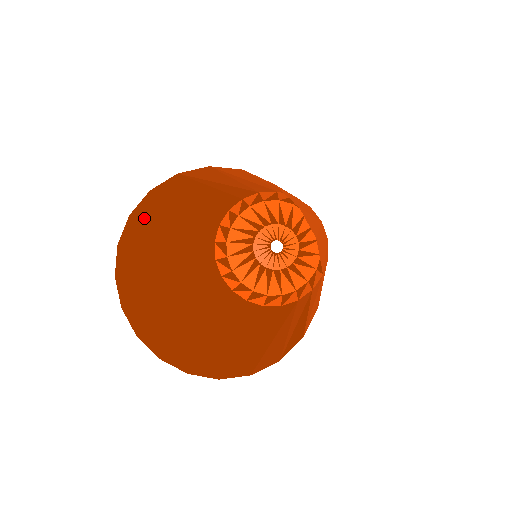
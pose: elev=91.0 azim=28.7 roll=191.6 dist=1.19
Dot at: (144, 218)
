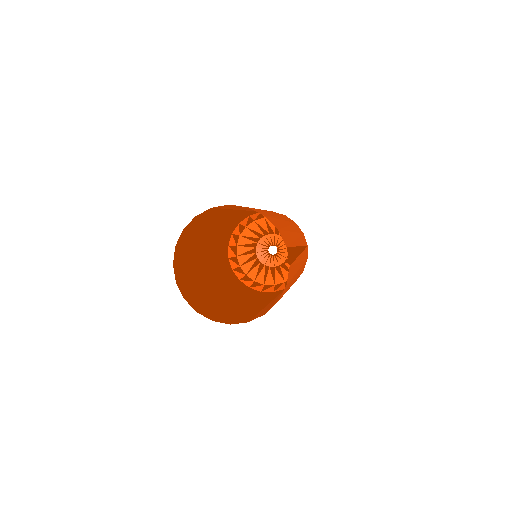
Dot at: (184, 282)
